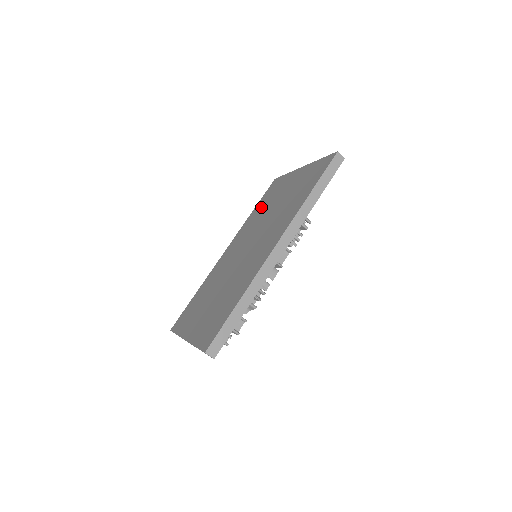
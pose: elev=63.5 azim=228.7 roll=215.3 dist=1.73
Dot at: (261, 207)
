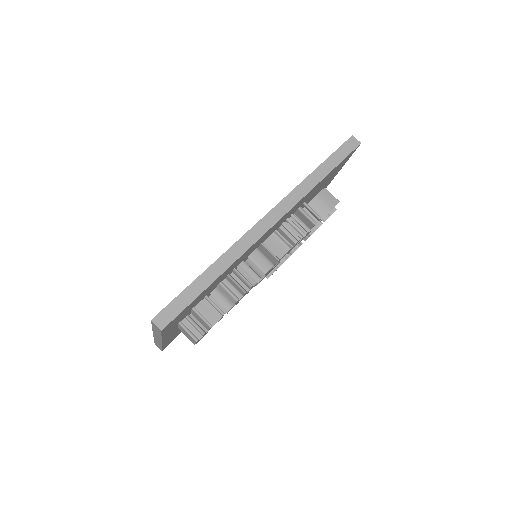
Dot at: occluded
